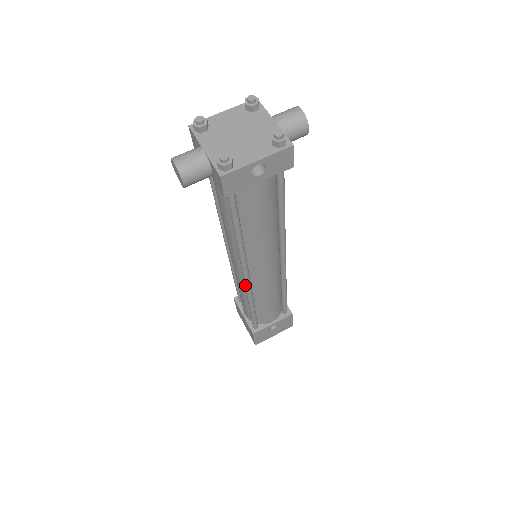
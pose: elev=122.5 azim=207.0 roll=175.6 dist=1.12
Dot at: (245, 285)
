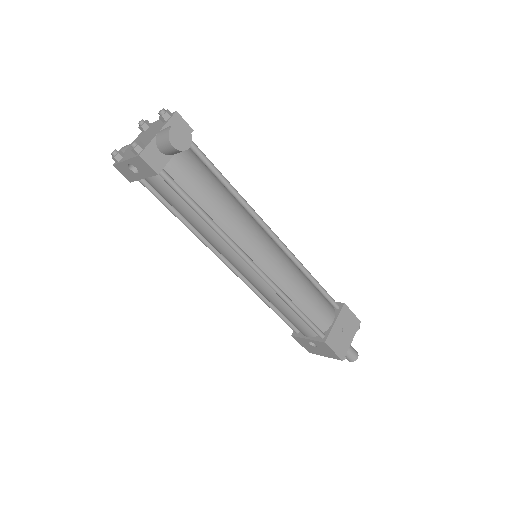
Dot at: (237, 274)
